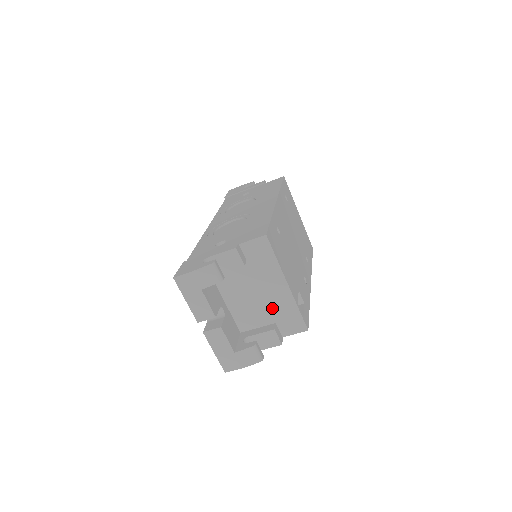
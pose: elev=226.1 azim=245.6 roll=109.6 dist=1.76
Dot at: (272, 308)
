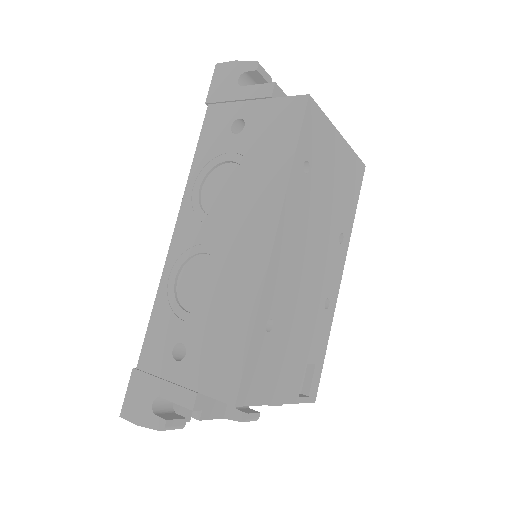
Dot at: occluded
